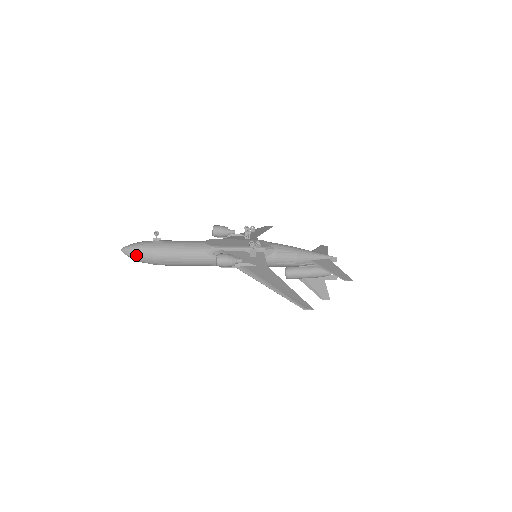
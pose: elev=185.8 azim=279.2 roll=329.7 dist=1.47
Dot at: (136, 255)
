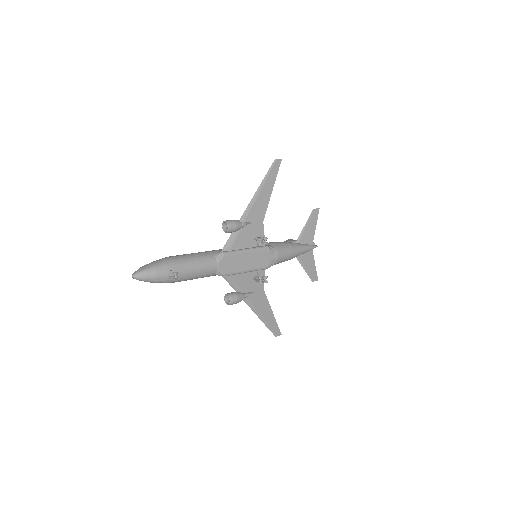
Dot at: occluded
